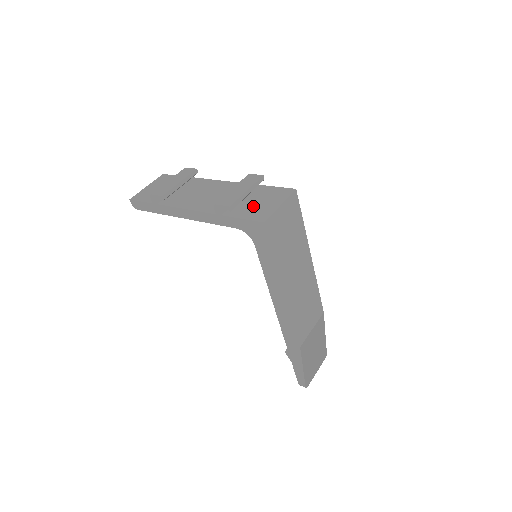
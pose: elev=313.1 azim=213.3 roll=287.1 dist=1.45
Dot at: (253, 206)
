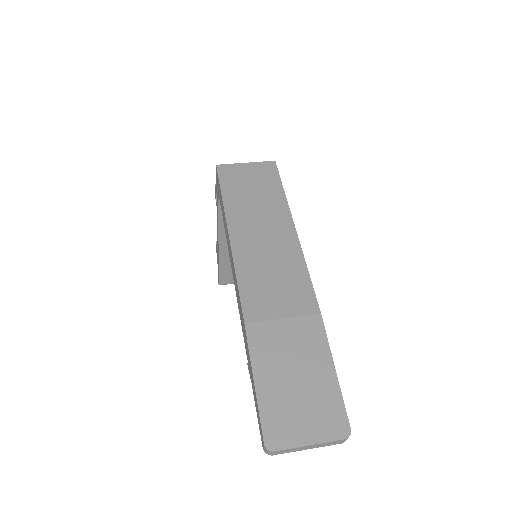
Dot at: occluded
